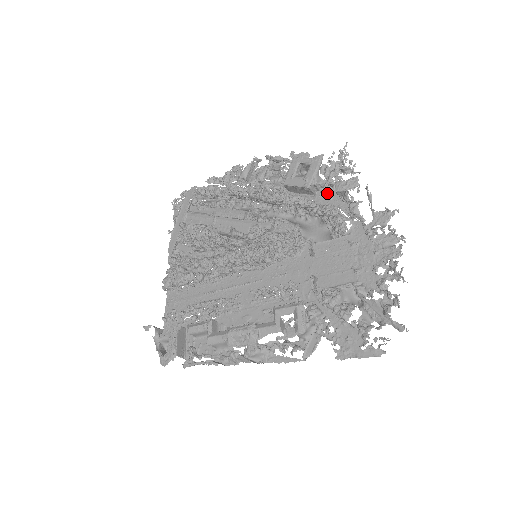
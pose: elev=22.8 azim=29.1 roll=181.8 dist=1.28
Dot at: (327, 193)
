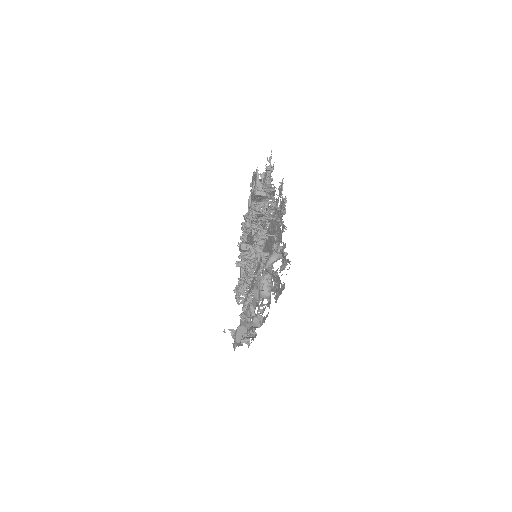
Dot at: occluded
